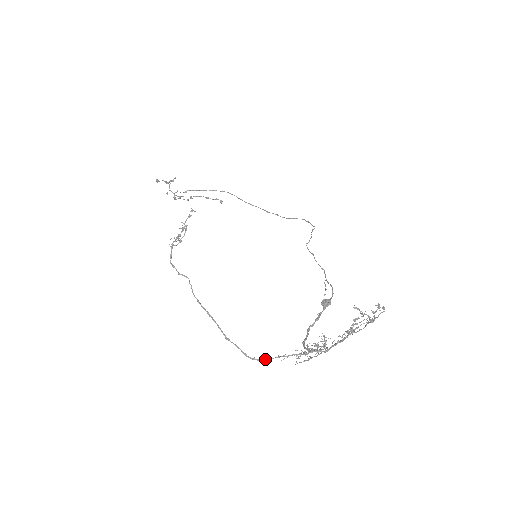
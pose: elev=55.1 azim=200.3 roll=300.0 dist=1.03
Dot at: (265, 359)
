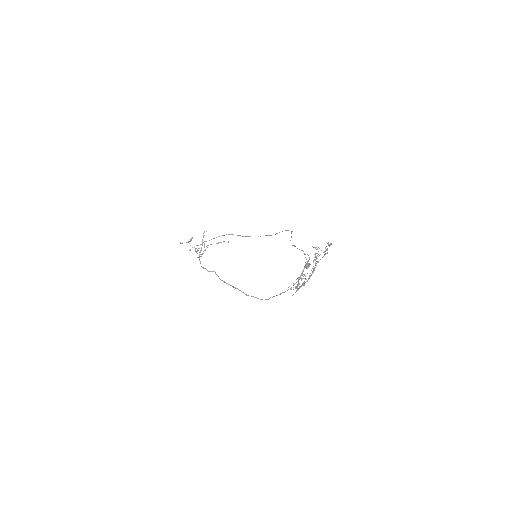
Dot at: (272, 297)
